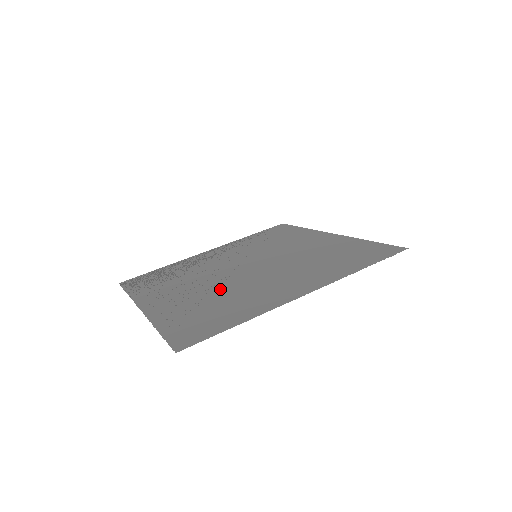
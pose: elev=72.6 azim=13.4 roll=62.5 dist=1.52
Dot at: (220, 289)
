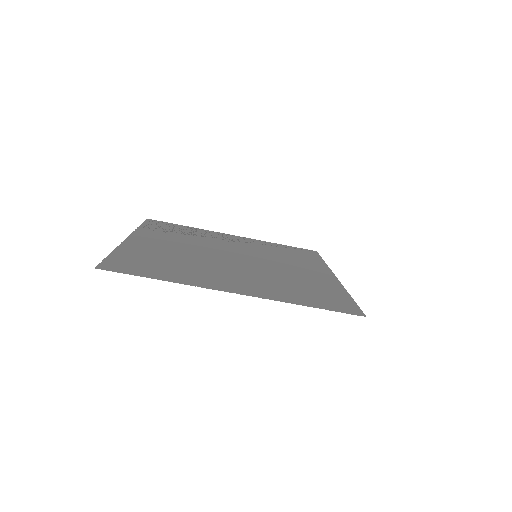
Dot at: (192, 257)
